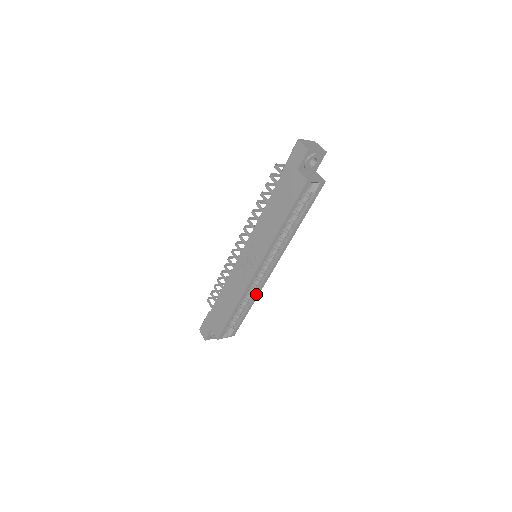
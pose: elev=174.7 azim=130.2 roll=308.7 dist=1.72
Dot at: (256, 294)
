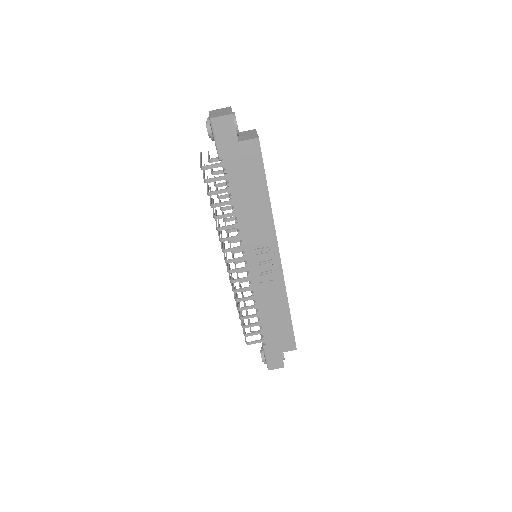
Dot at: occluded
